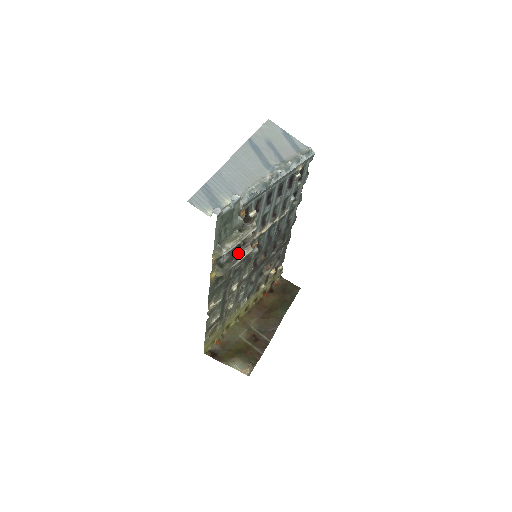
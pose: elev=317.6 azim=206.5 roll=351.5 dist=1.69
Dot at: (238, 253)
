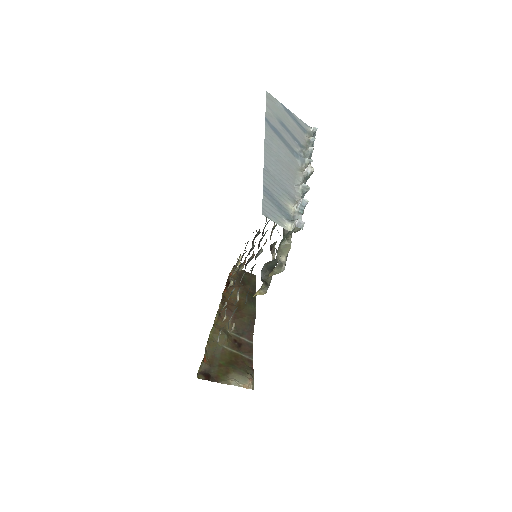
Dot at: occluded
